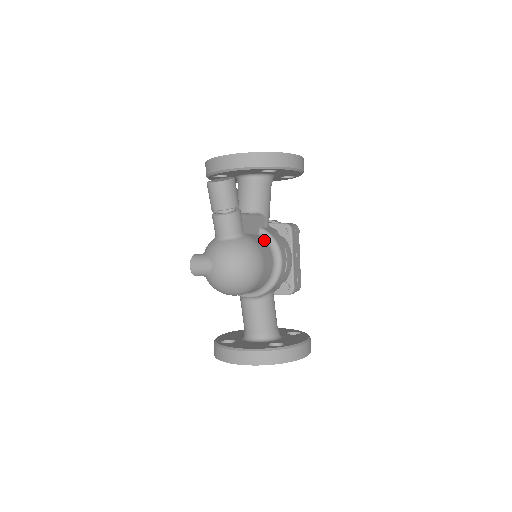
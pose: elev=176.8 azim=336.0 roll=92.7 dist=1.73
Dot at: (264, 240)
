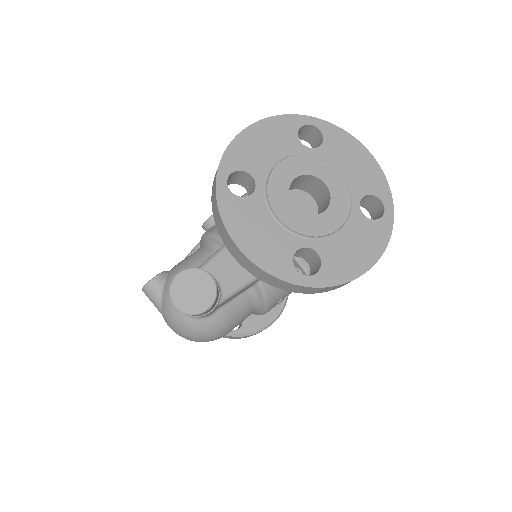
Dot at: (251, 299)
